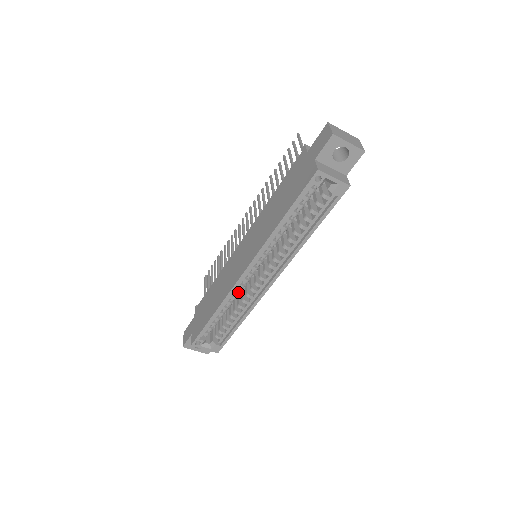
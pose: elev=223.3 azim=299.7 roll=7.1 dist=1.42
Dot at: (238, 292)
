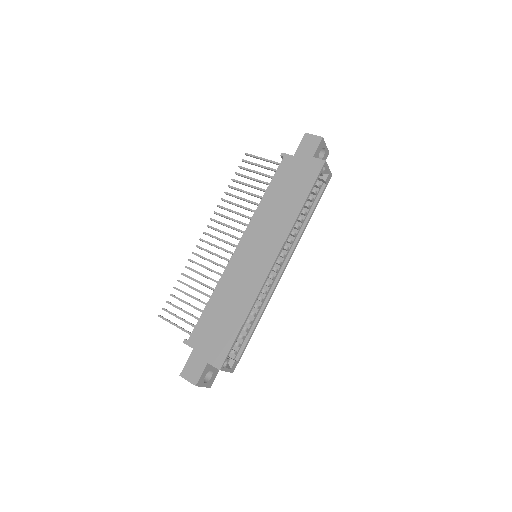
Dot at: occluded
